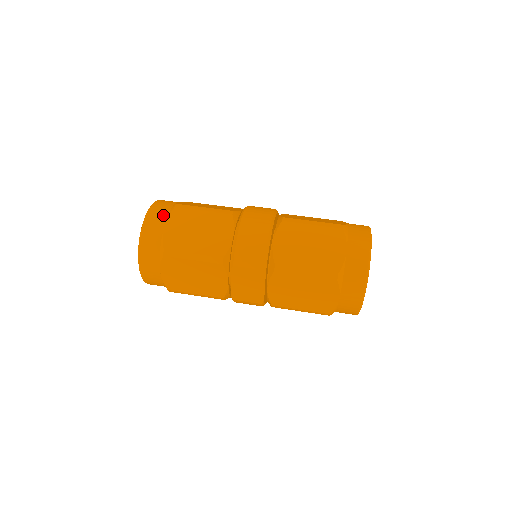
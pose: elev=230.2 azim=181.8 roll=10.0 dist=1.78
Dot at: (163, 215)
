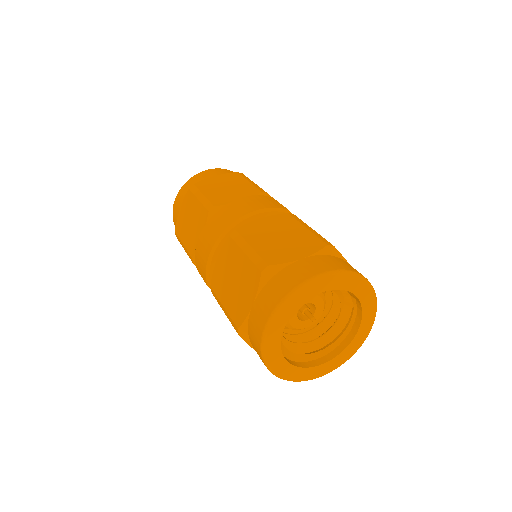
Dot at: (185, 194)
